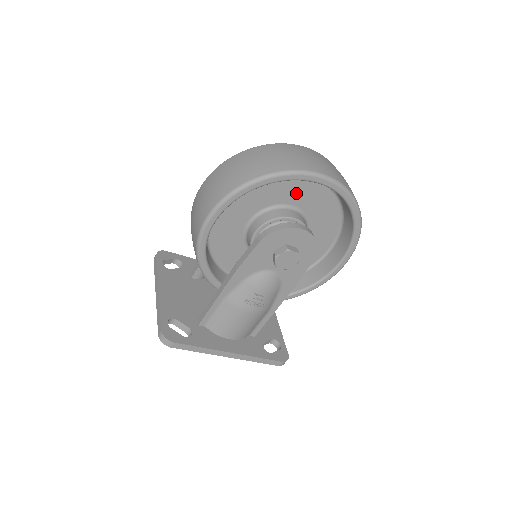
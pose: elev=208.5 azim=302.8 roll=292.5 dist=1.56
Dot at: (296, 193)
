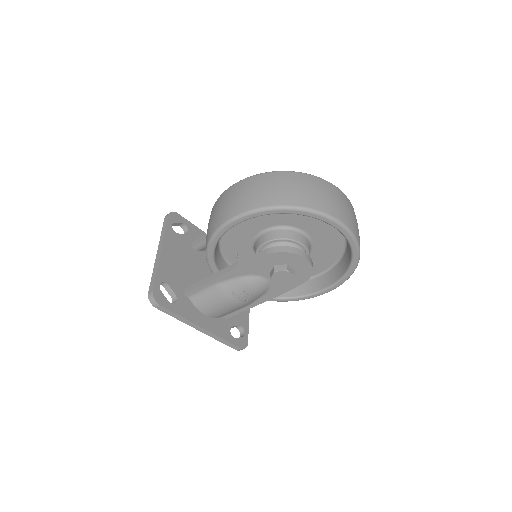
Dot at: (313, 224)
